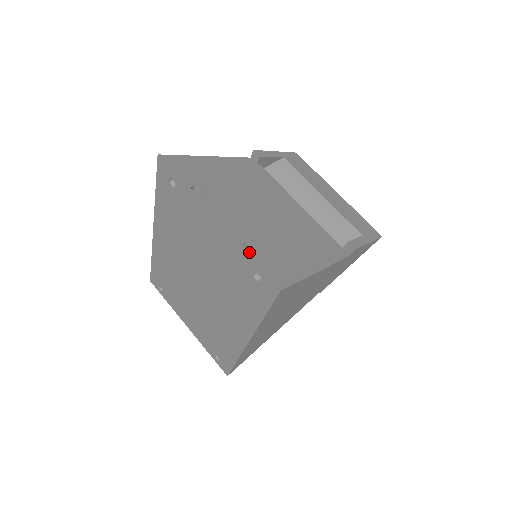
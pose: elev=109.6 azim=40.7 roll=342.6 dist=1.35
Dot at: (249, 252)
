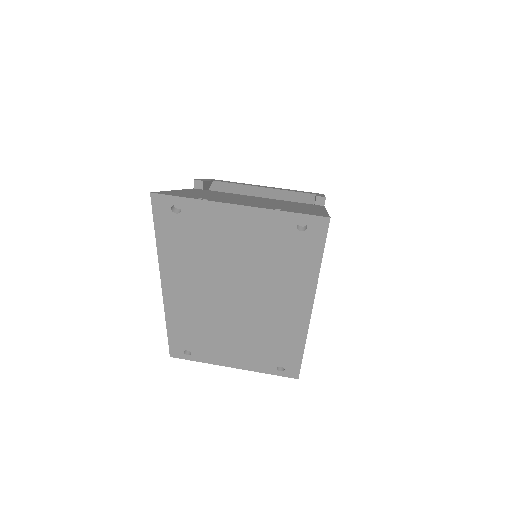
Dot at: (283, 211)
